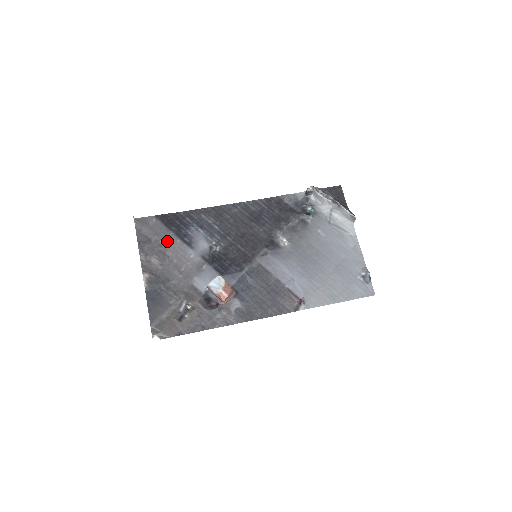
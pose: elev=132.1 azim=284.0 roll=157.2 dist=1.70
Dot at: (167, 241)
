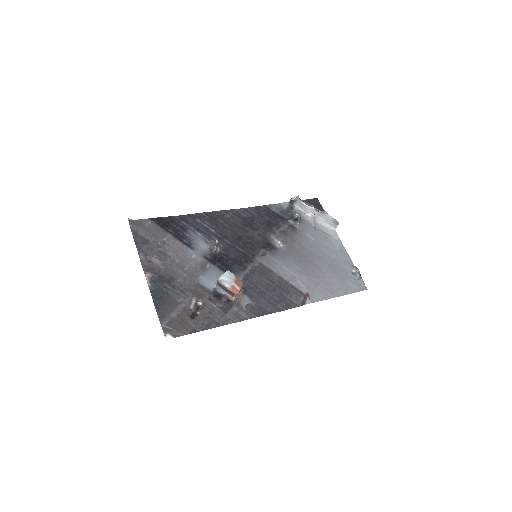
Dot at: (166, 242)
